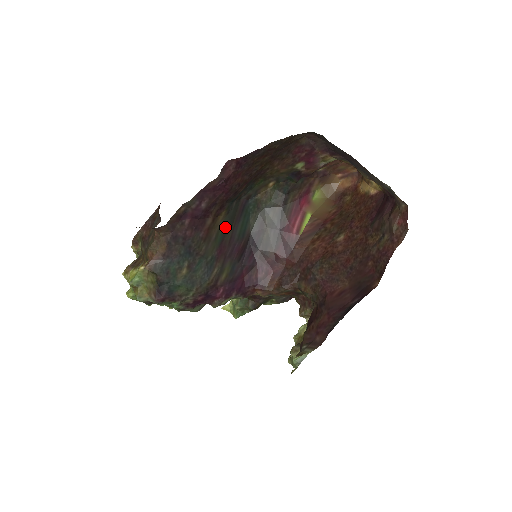
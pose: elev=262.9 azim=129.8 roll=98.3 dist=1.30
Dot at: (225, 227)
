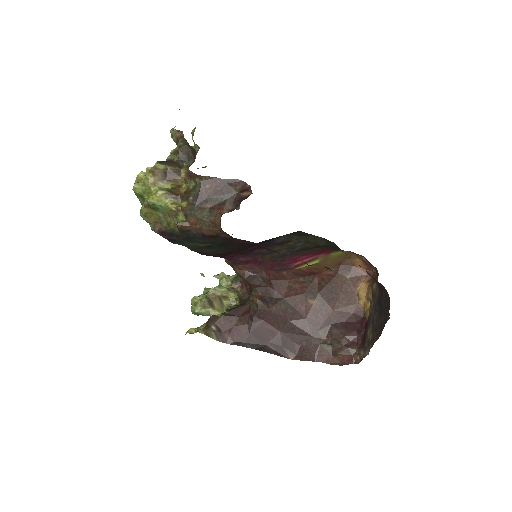
Dot at: occluded
